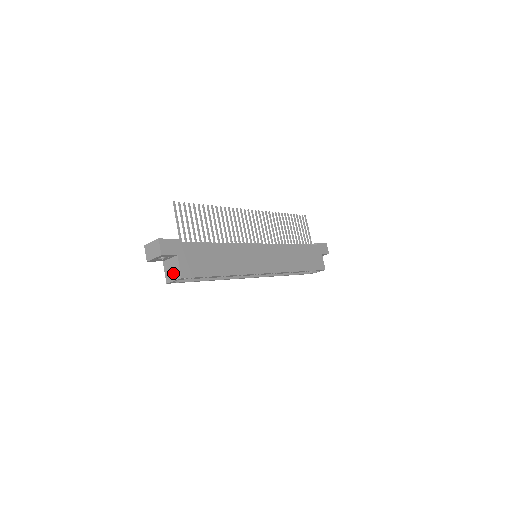
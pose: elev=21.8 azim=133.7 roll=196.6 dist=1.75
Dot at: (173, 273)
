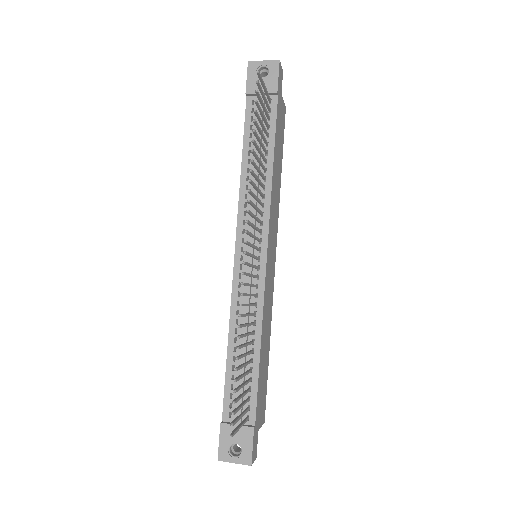
Dot at: occluded
